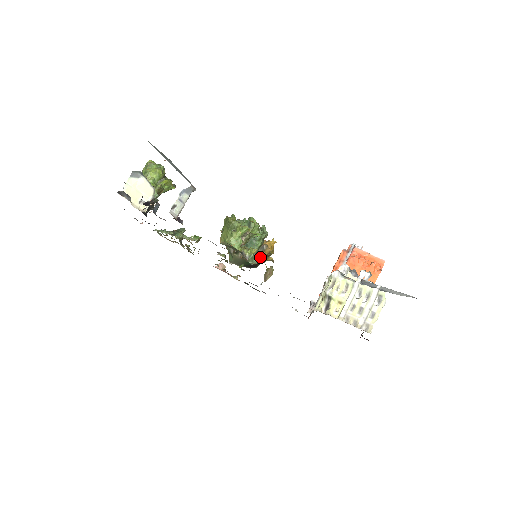
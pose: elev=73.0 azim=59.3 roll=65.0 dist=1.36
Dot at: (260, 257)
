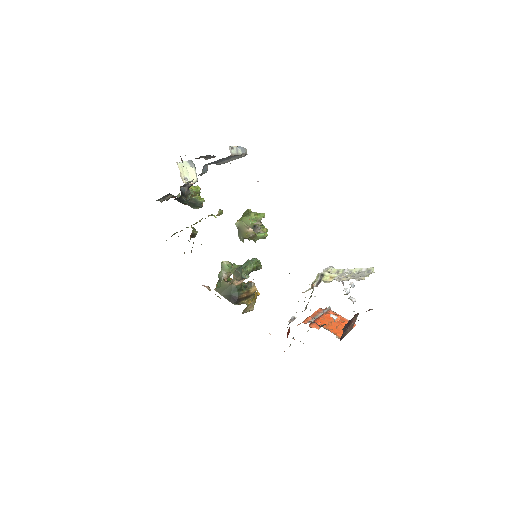
Dot at: (246, 292)
